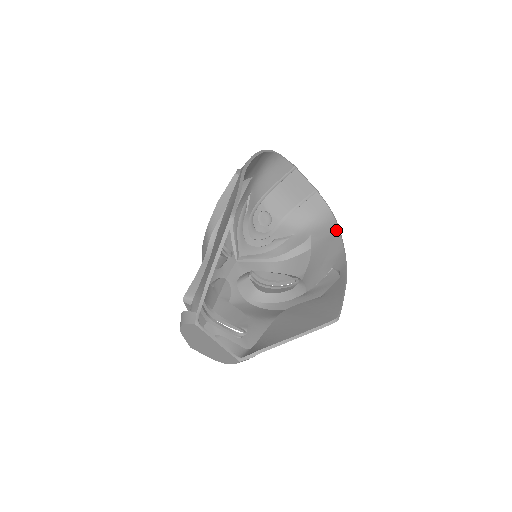
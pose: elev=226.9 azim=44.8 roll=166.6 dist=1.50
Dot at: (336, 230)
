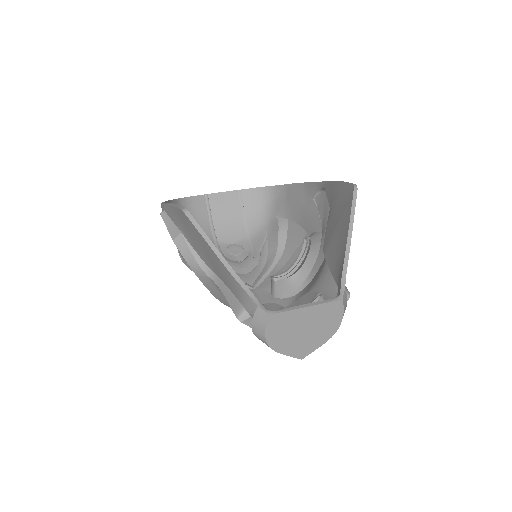
Dot at: (284, 188)
